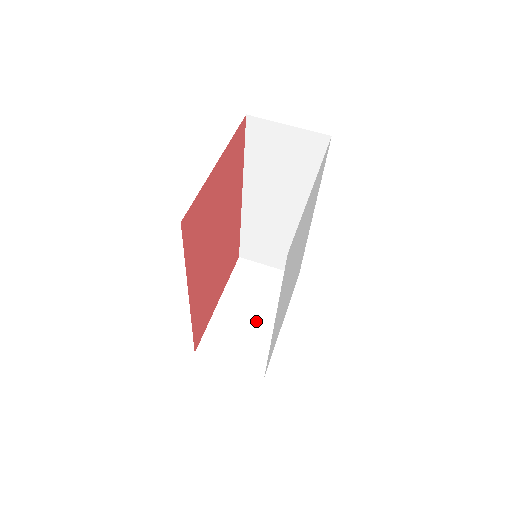
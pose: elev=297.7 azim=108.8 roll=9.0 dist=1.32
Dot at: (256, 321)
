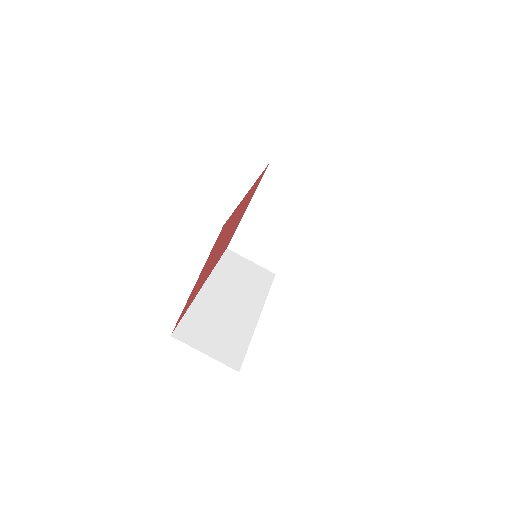
Dot at: (276, 231)
